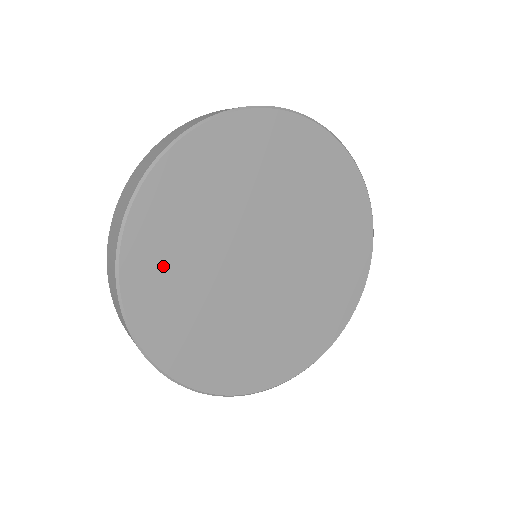
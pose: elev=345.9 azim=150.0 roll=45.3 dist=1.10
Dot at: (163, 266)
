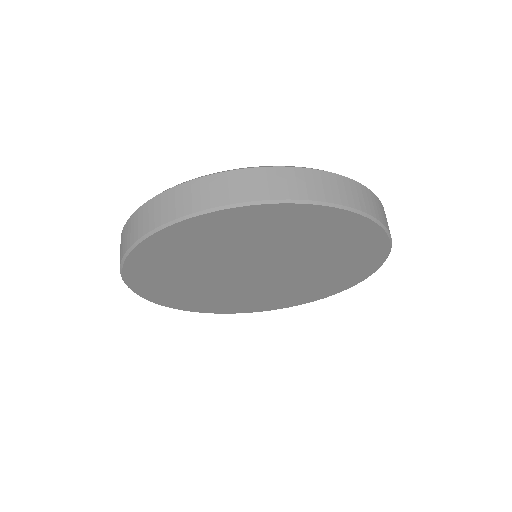
Dot at: (196, 241)
